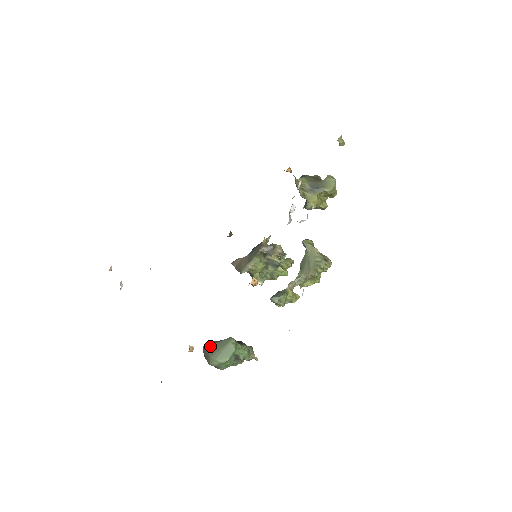
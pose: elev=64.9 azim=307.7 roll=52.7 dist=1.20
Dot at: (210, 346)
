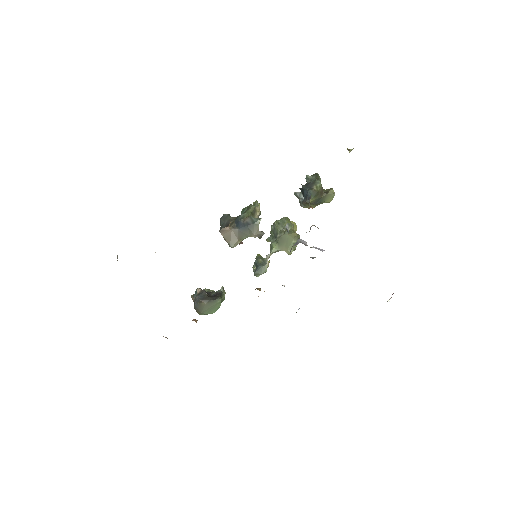
Dot at: (202, 305)
